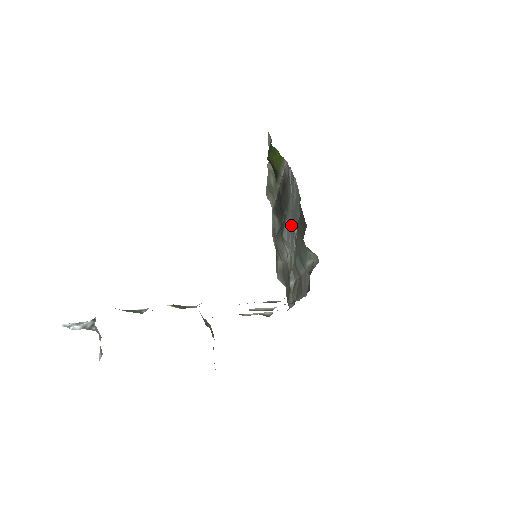
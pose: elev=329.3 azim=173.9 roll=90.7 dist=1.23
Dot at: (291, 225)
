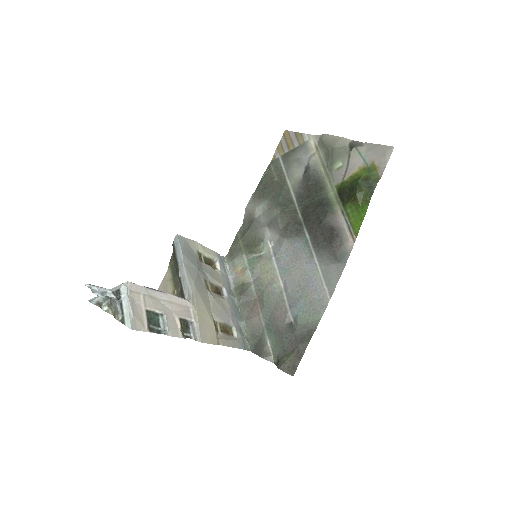
Dot at: (296, 269)
